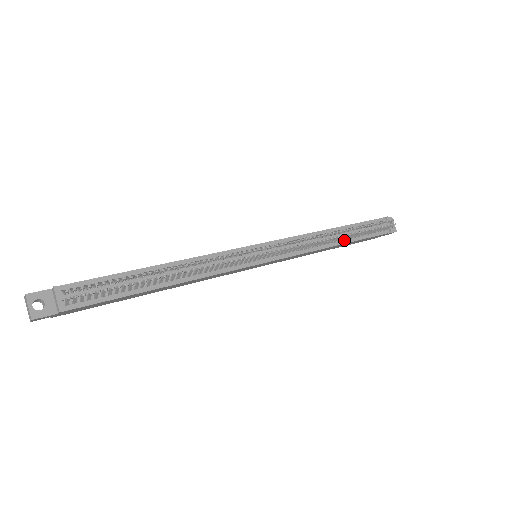
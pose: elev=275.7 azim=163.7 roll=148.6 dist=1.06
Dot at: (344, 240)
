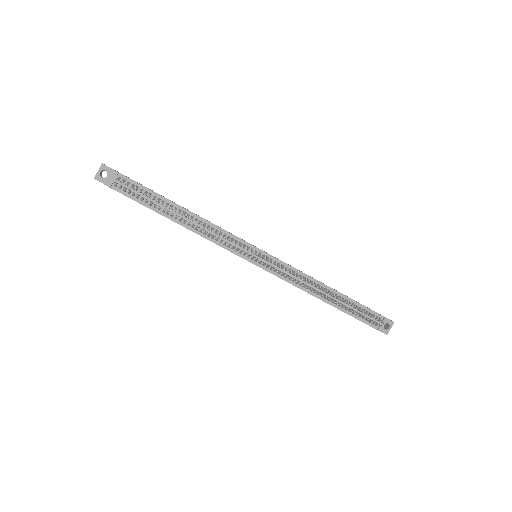
Dot at: (331, 302)
